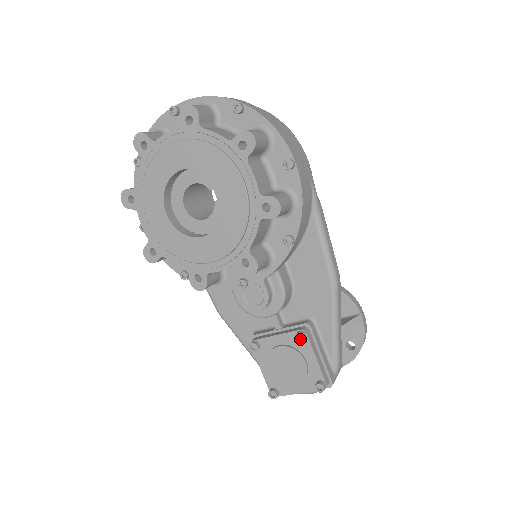
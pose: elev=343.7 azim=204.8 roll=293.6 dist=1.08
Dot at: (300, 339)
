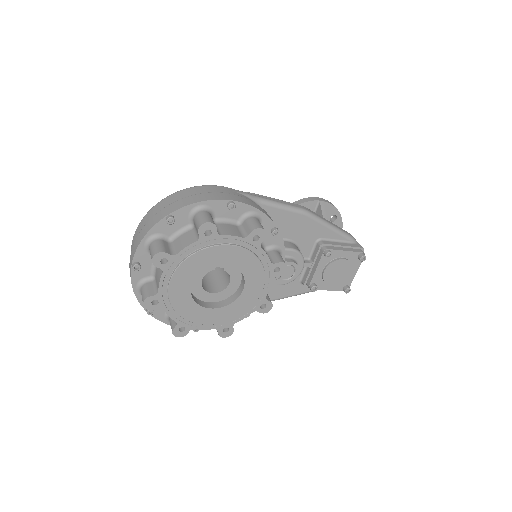
Dot at: (329, 255)
